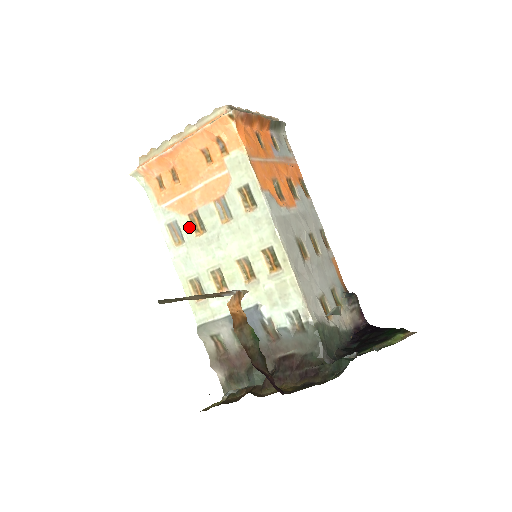
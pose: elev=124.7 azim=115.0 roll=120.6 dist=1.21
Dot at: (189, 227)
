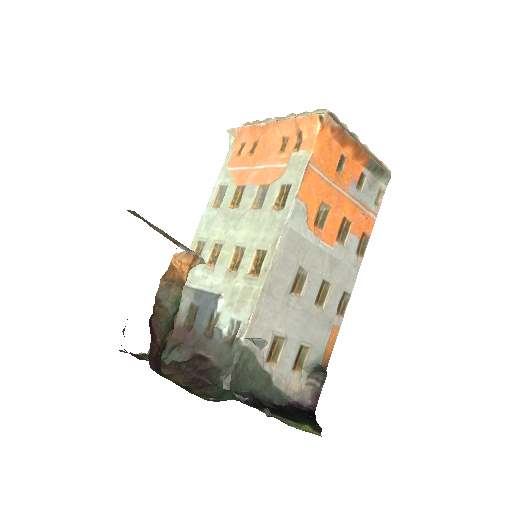
Dot at: (231, 197)
